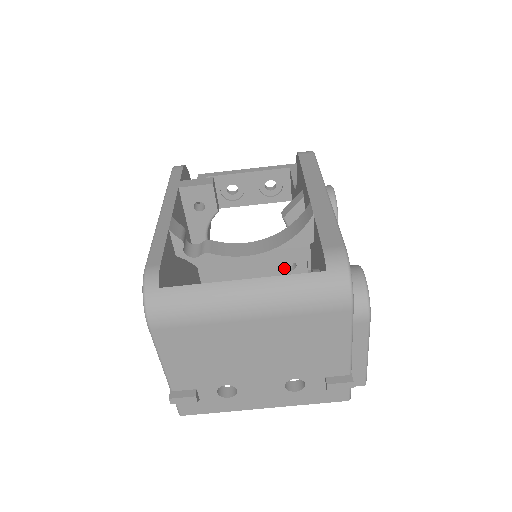
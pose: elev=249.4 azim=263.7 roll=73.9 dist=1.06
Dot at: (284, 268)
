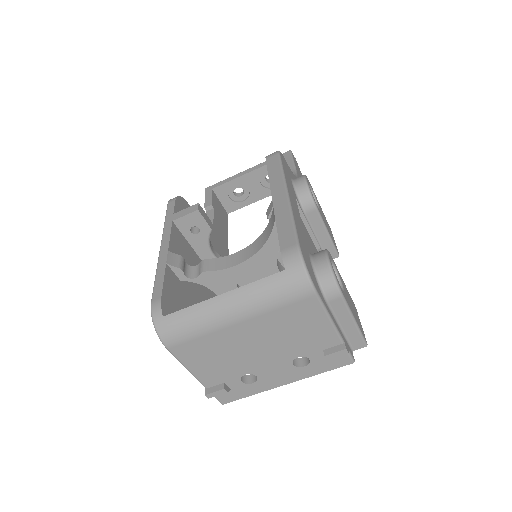
Dot at: (271, 266)
